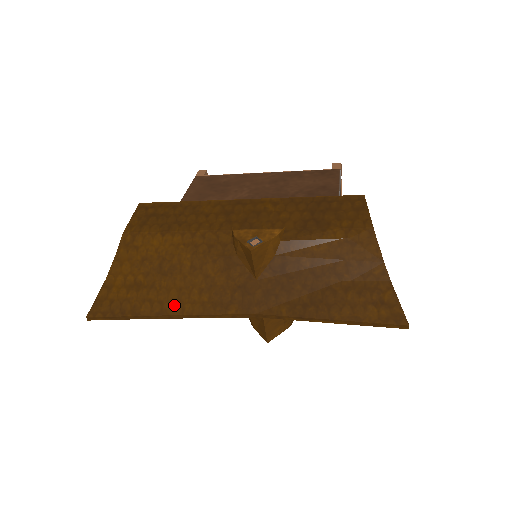
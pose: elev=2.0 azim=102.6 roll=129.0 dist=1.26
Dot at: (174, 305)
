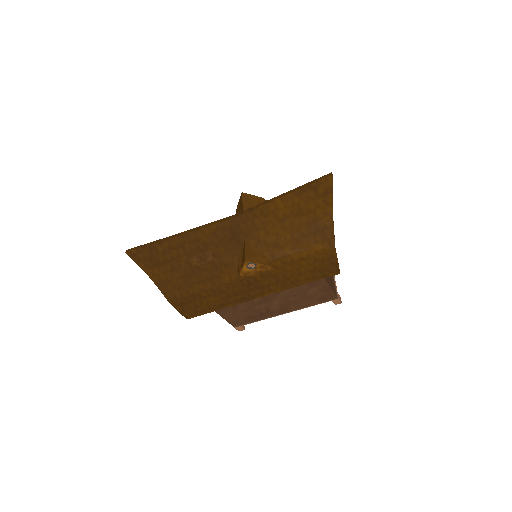
Dot at: occluded
